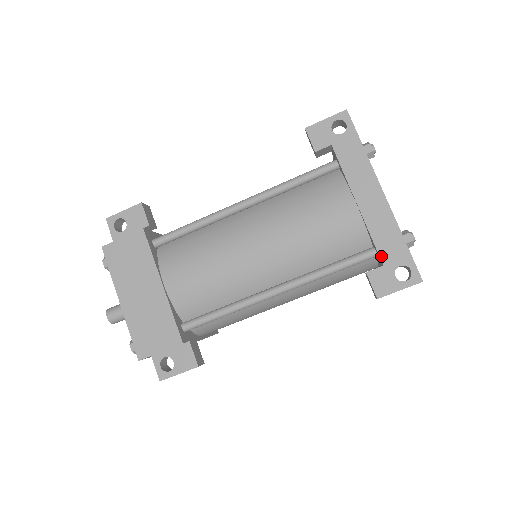
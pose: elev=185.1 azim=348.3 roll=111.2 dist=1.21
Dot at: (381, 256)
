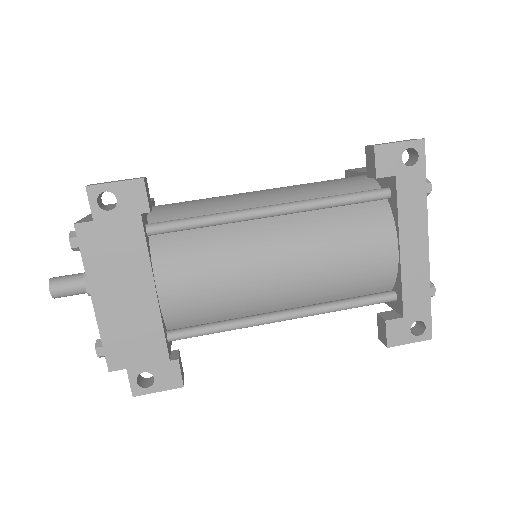
Dot at: (404, 308)
